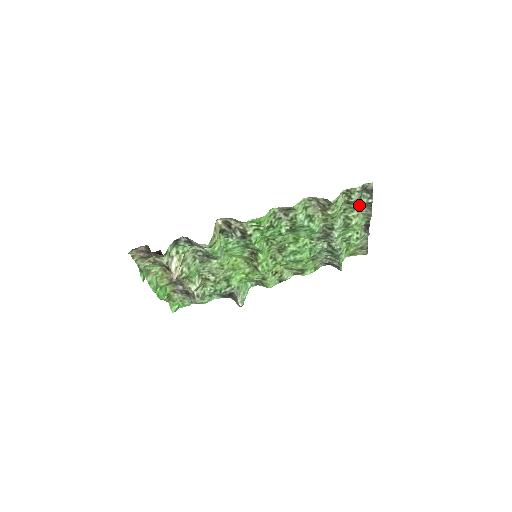
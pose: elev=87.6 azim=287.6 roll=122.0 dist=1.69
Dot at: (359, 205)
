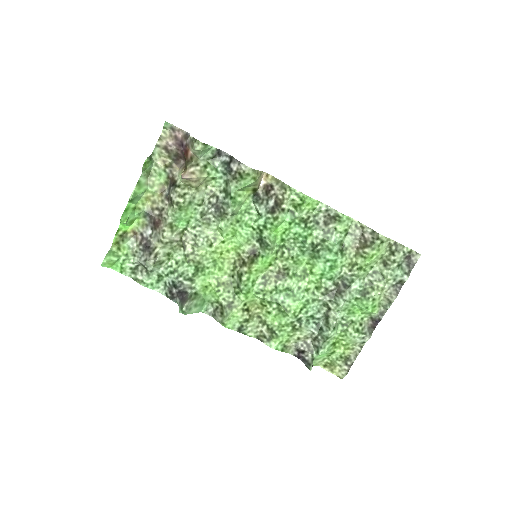
Dot at: (392, 275)
